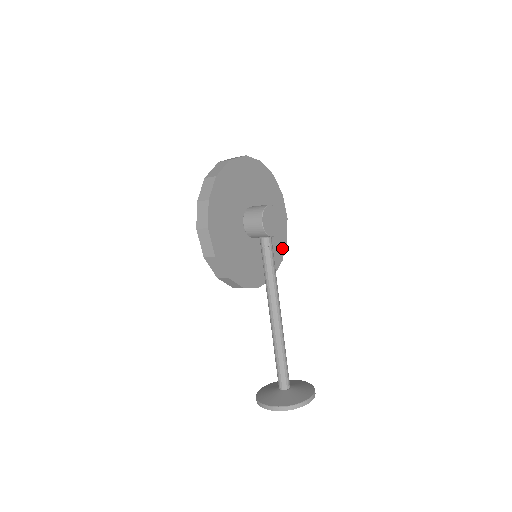
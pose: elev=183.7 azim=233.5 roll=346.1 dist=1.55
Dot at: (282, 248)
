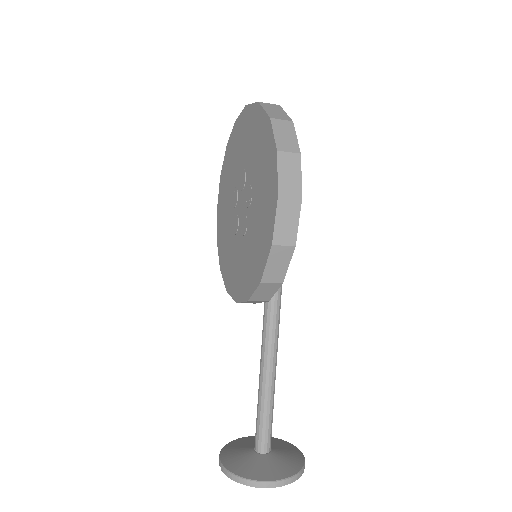
Dot at: occluded
